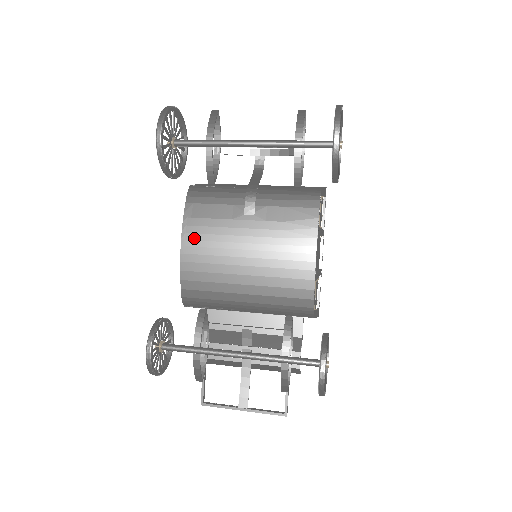
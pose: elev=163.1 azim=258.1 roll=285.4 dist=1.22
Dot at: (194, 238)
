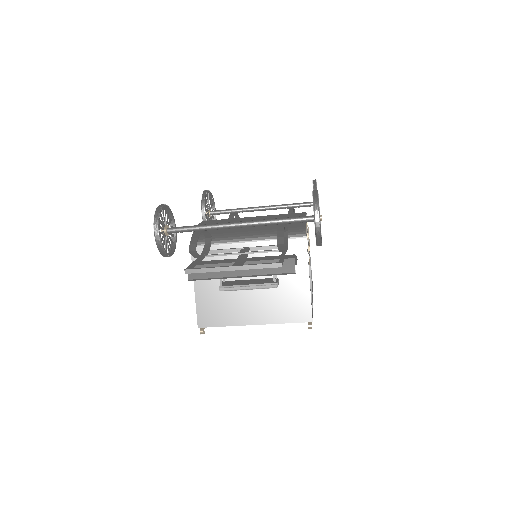
Dot at: (213, 220)
